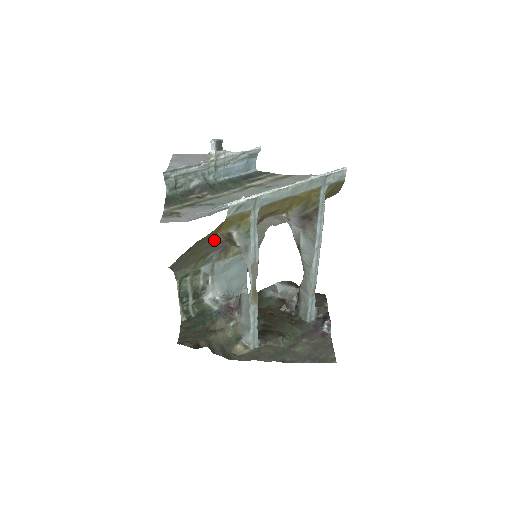
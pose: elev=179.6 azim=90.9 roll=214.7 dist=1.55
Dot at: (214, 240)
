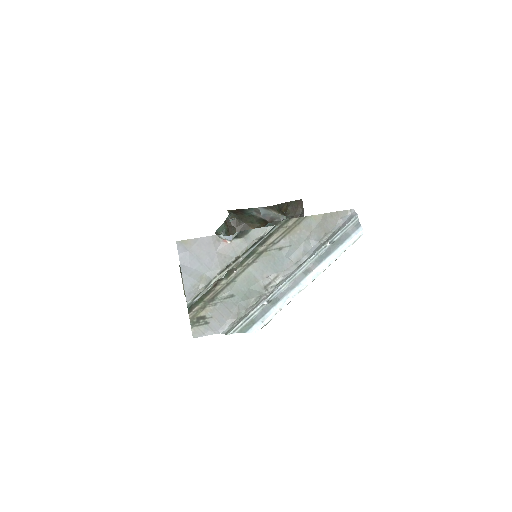
Dot at: occluded
